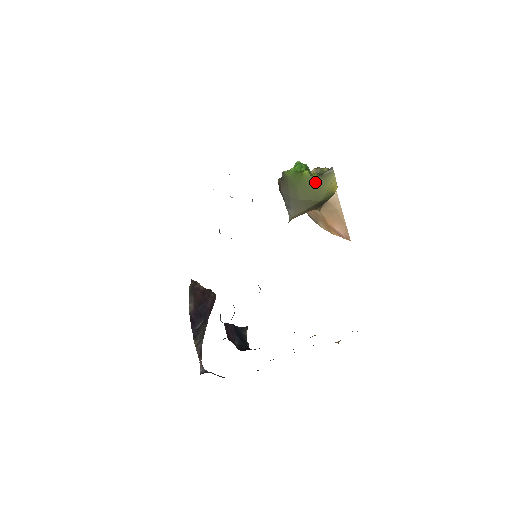
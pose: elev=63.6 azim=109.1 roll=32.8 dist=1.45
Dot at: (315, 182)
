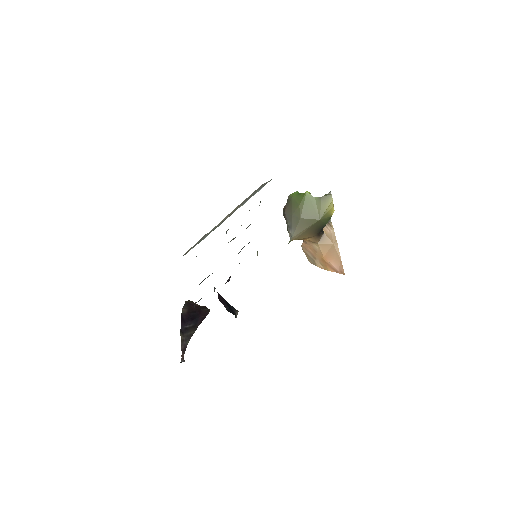
Dot at: (315, 202)
